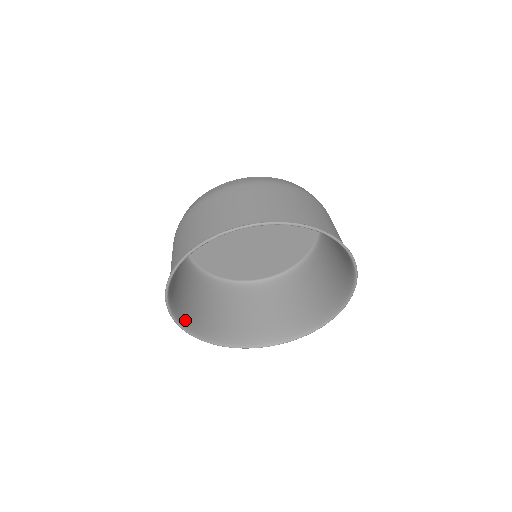
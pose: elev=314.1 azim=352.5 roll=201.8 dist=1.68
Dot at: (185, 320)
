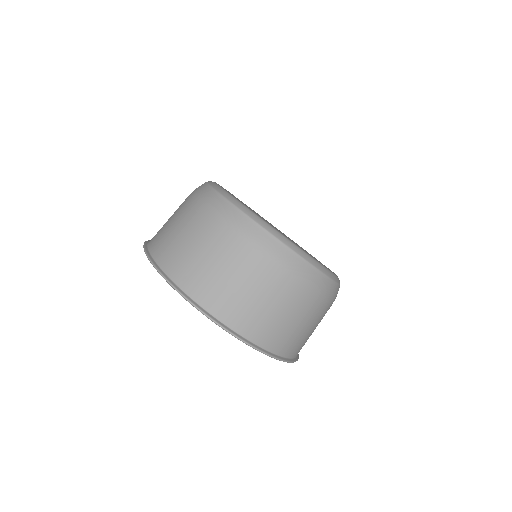
Dot at: occluded
